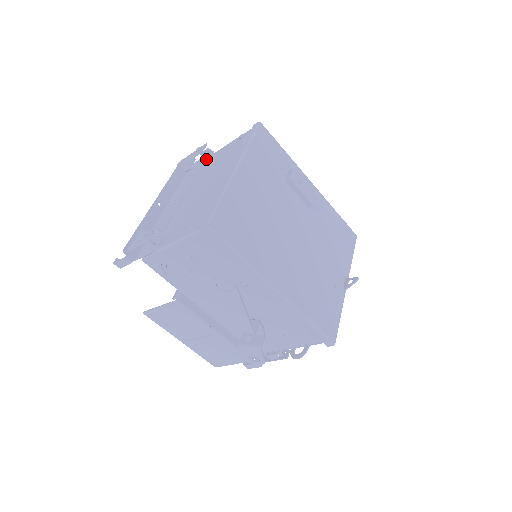
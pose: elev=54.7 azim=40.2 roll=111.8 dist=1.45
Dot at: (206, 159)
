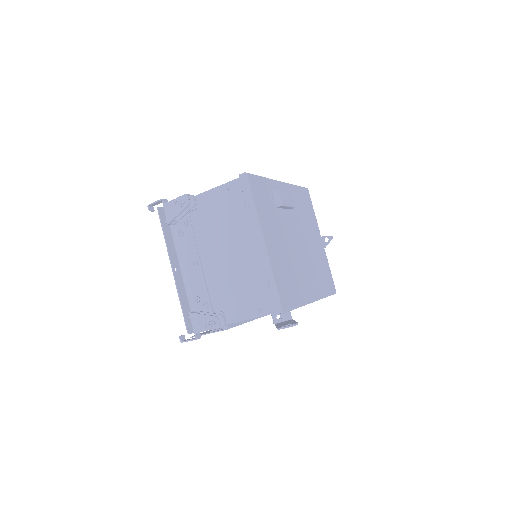
Dot at: (192, 208)
